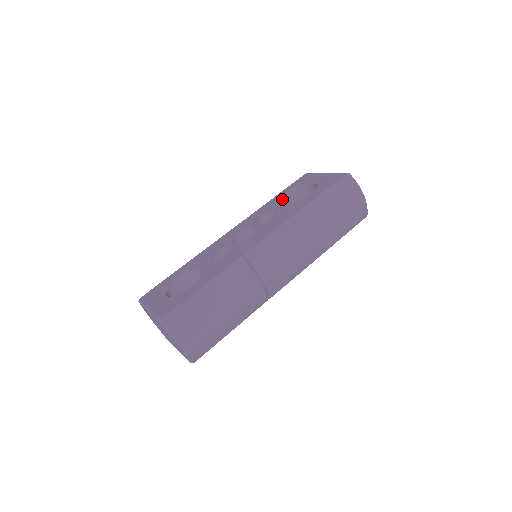
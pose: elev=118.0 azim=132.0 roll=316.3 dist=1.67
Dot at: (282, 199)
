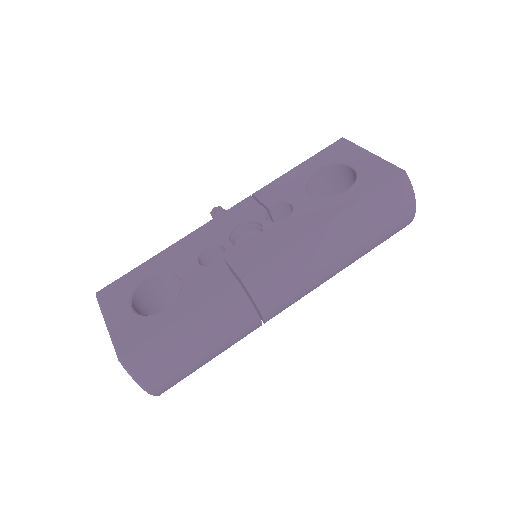
Dot at: (304, 180)
